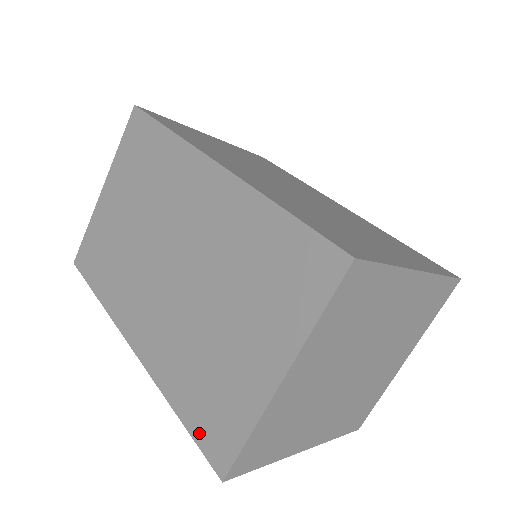
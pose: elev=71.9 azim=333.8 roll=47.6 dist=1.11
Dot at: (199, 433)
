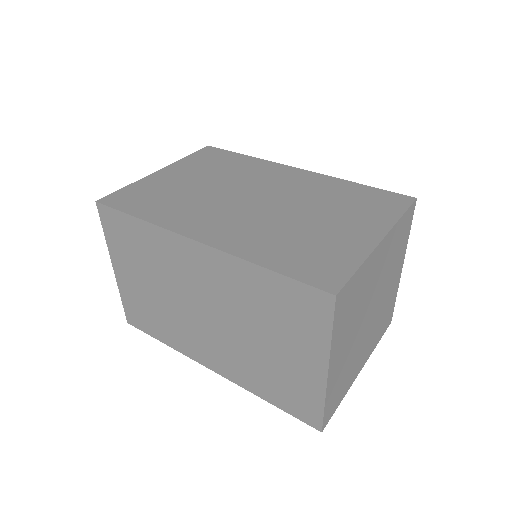
Dot at: (291, 410)
